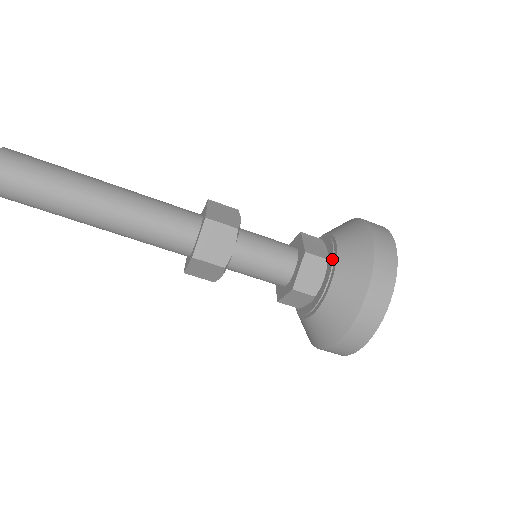
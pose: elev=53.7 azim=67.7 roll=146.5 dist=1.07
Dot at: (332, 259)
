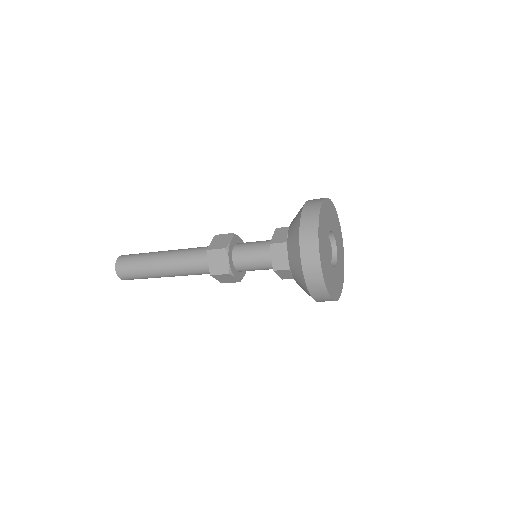
Dot at: occluded
